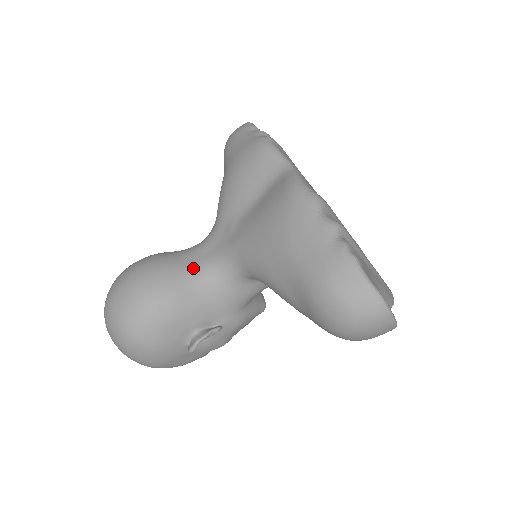
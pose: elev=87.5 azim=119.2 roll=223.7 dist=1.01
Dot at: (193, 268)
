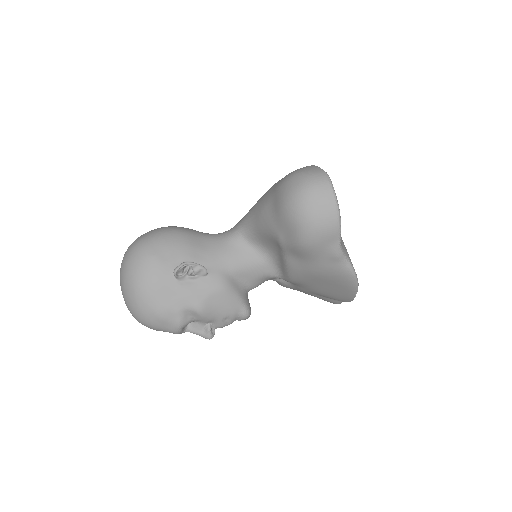
Dot at: (207, 233)
